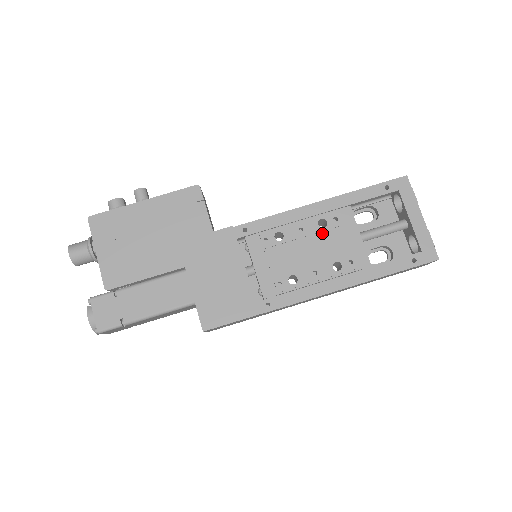
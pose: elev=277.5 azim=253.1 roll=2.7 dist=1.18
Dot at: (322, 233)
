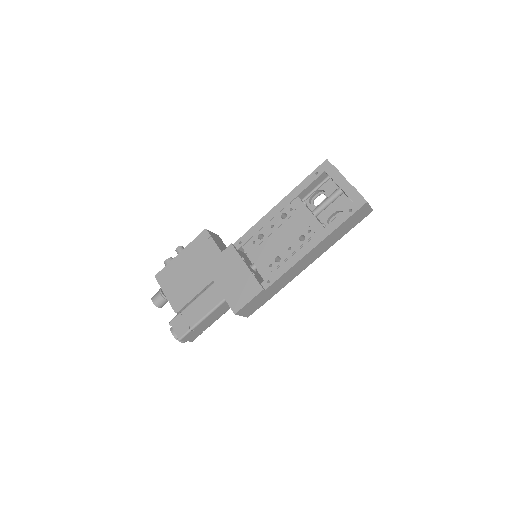
Dot at: (286, 222)
